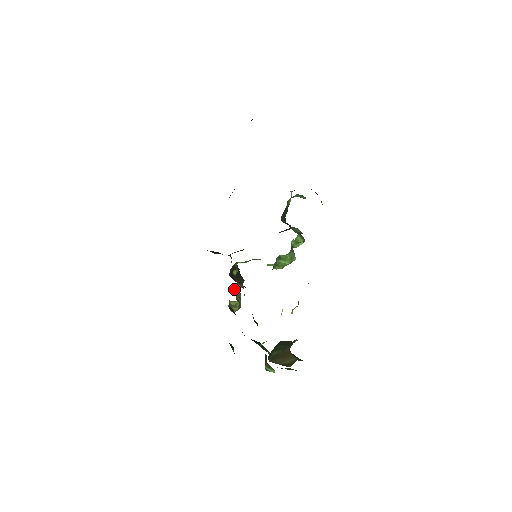
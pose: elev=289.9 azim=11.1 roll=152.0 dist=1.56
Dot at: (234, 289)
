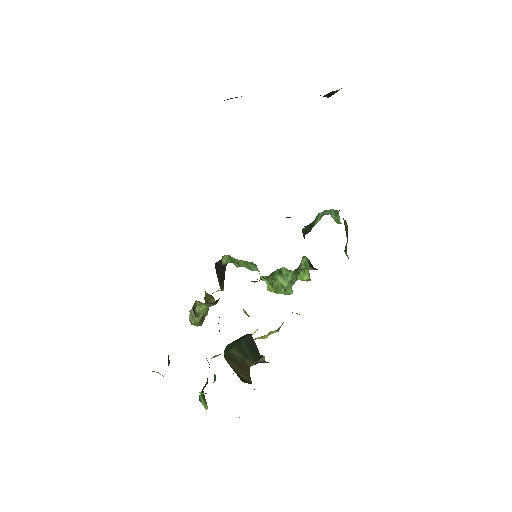
Dot at: (206, 296)
